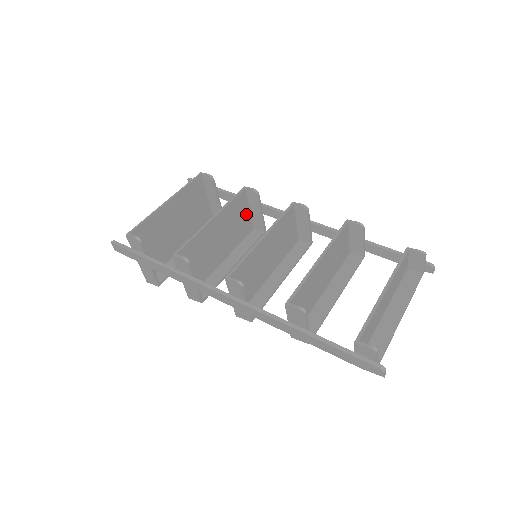
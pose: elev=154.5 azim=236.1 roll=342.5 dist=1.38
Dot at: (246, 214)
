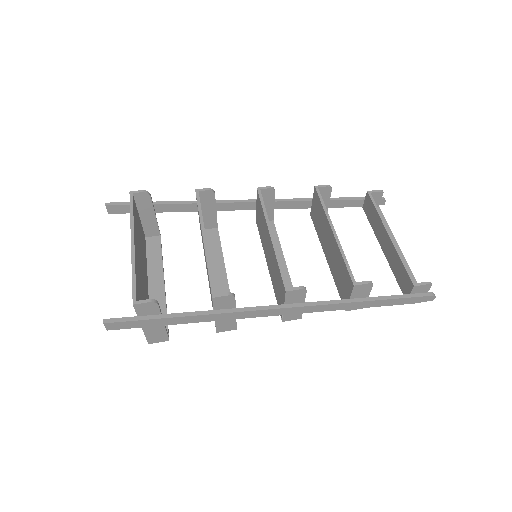
Dot at: occluded
